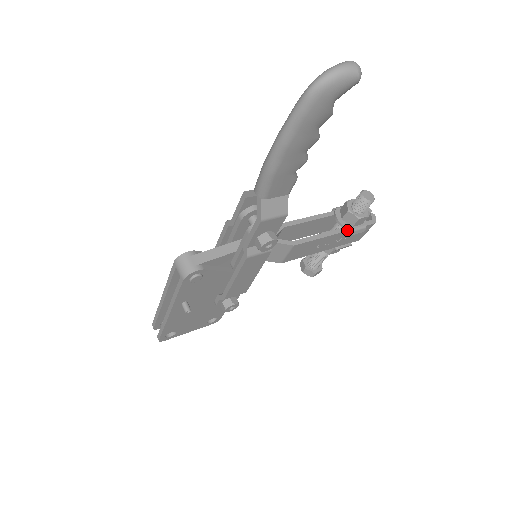
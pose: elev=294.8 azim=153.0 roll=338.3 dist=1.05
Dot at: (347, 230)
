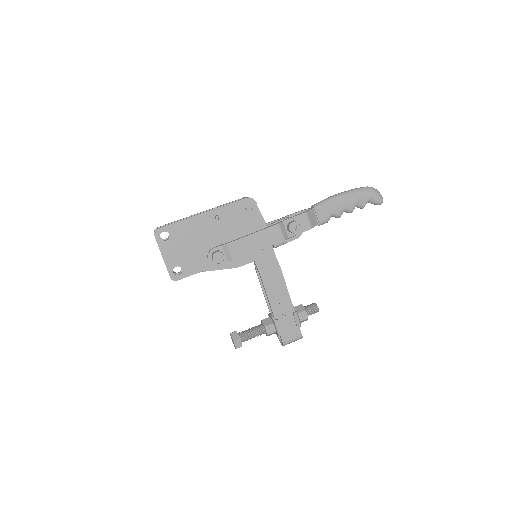
Dot at: (295, 311)
